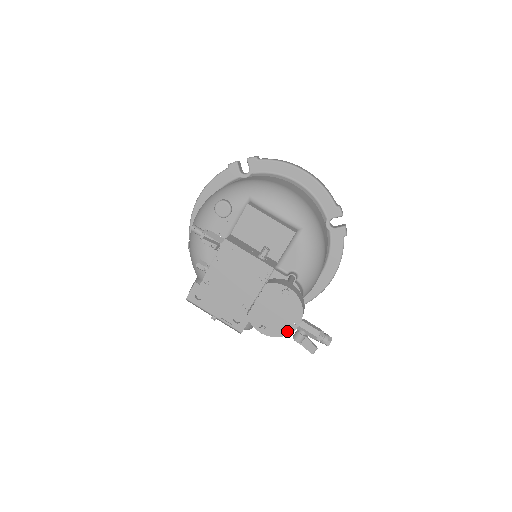
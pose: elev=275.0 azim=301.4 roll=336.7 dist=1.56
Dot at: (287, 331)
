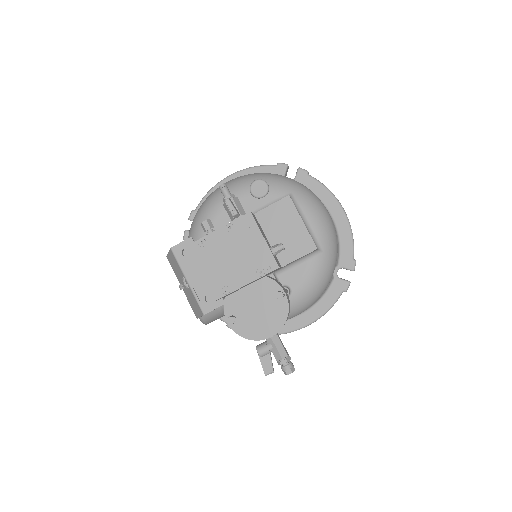
Dot at: (256, 336)
